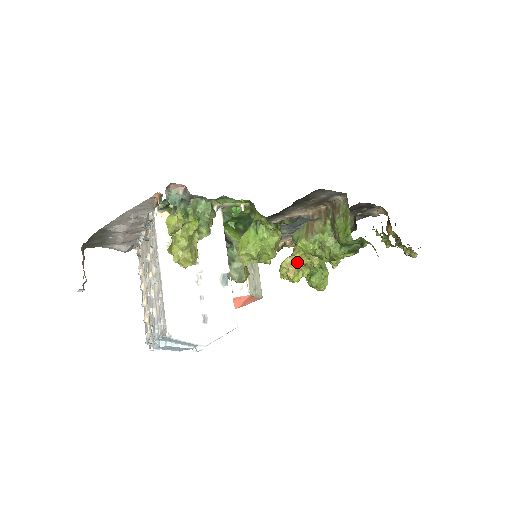
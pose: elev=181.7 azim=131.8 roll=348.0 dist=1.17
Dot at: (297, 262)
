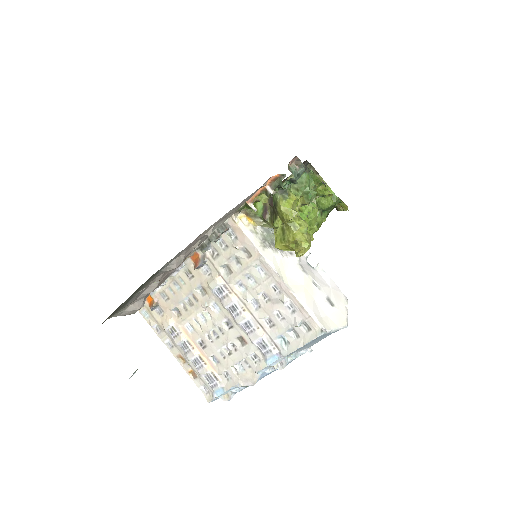
Dot at: occluded
